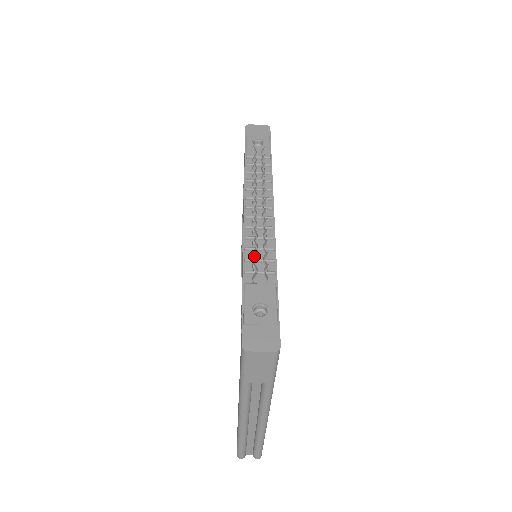
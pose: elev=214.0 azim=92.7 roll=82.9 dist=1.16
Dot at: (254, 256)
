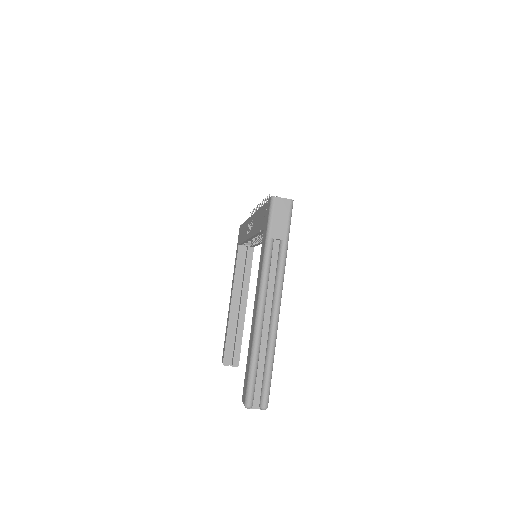
Dot at: (267, 198)
